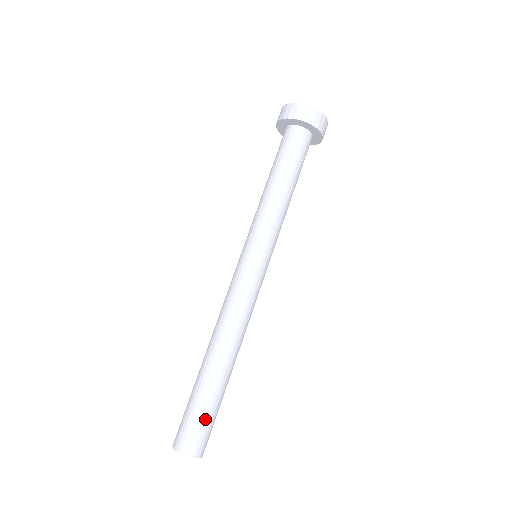
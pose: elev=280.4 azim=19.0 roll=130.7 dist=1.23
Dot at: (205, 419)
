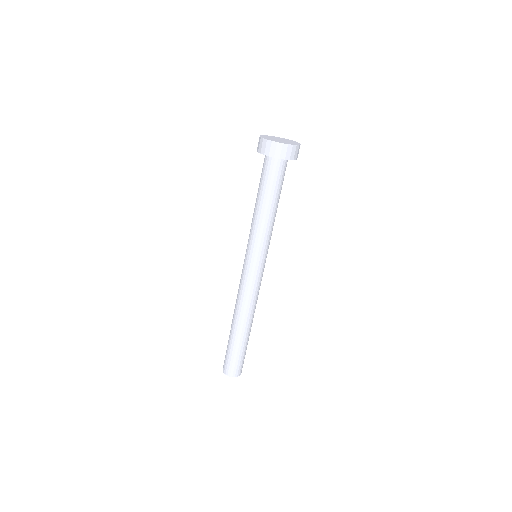
Dot at: (239, 358)
